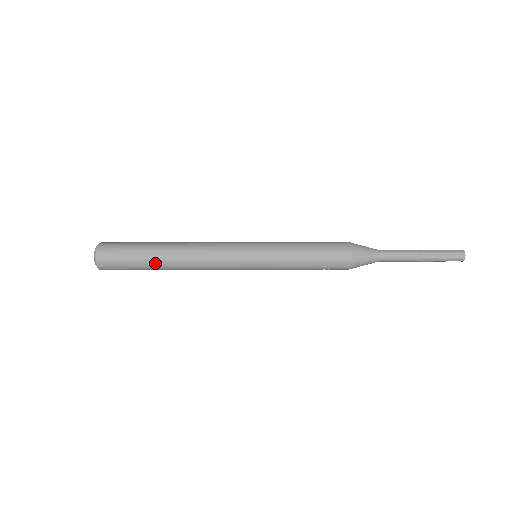
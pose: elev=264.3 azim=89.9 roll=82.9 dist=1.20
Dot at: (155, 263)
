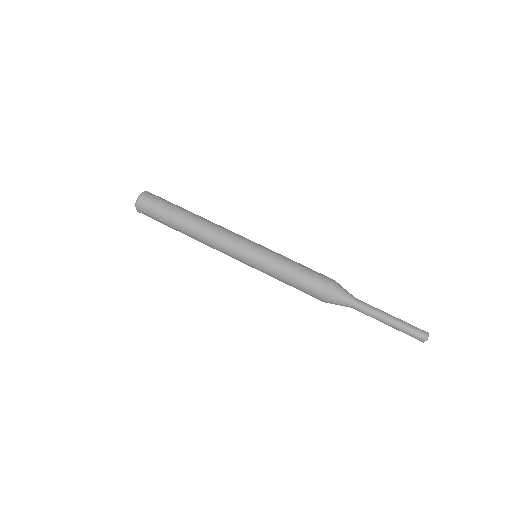
Dot at: (178, 224)
